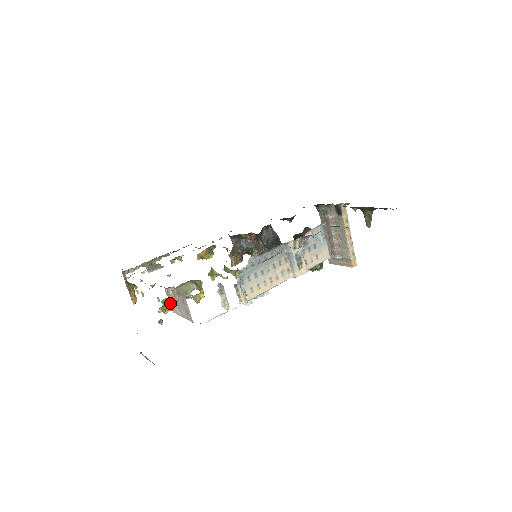
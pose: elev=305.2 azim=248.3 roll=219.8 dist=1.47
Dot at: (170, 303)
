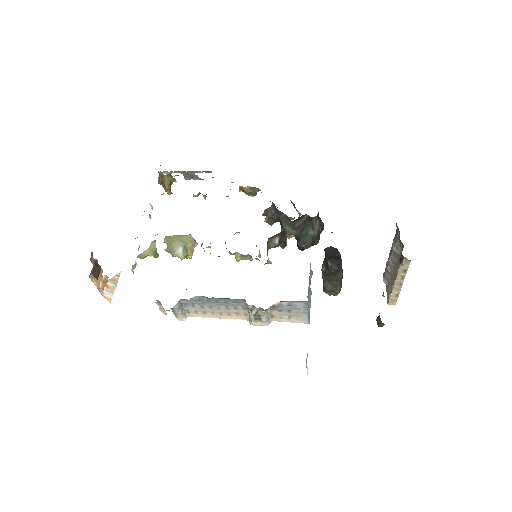
Dot at: (152, 253)
